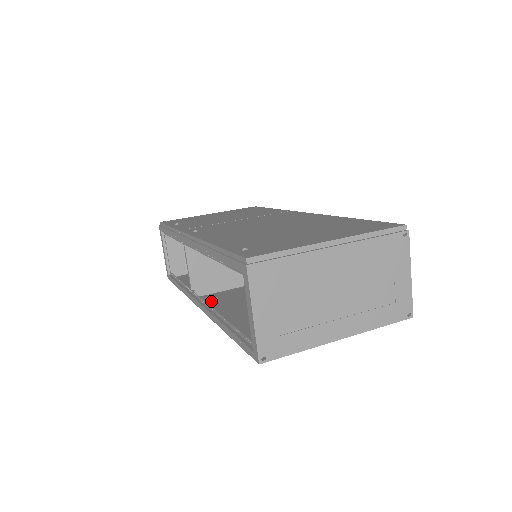
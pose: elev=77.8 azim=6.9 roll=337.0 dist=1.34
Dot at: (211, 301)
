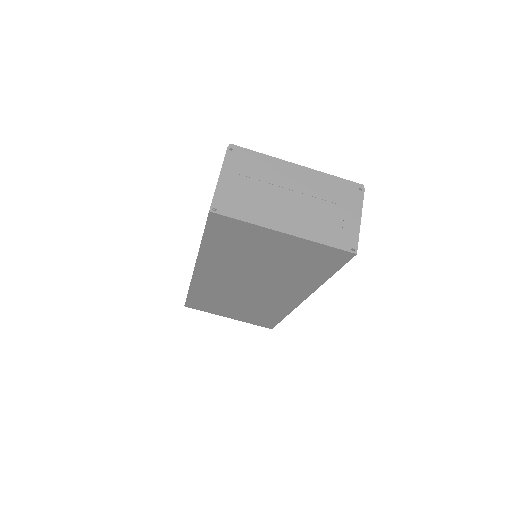
Dot at: (206, 278)
